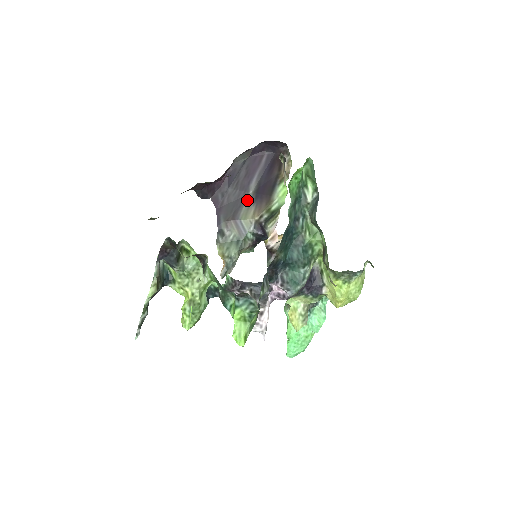
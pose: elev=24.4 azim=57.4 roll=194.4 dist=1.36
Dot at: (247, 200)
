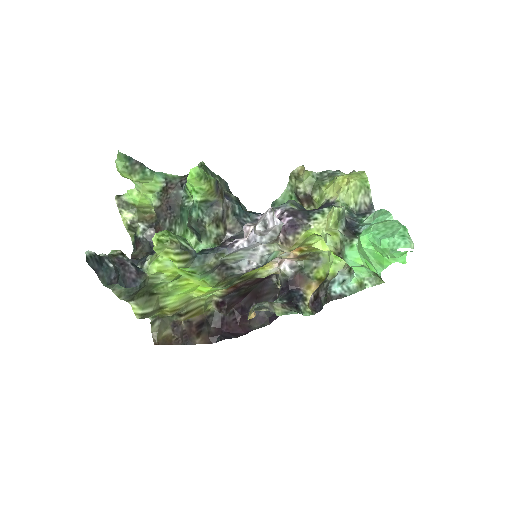
Dot at: occluded
